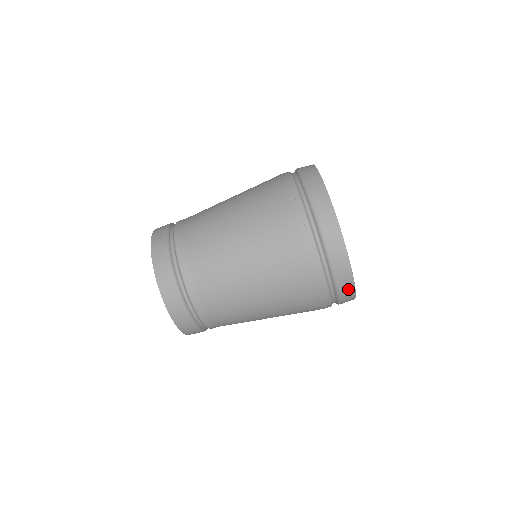
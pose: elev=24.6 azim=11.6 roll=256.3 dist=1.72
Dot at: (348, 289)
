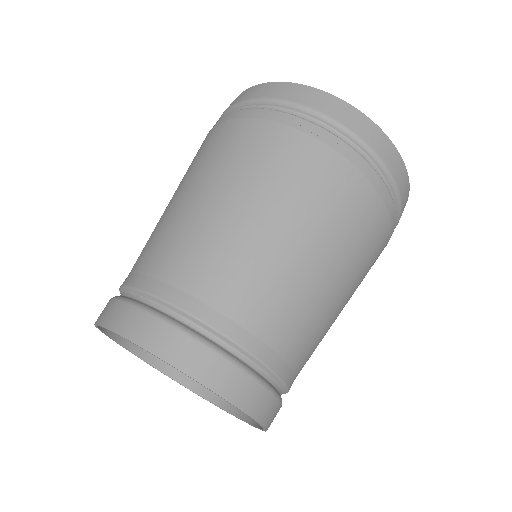
Dot at: occluded
